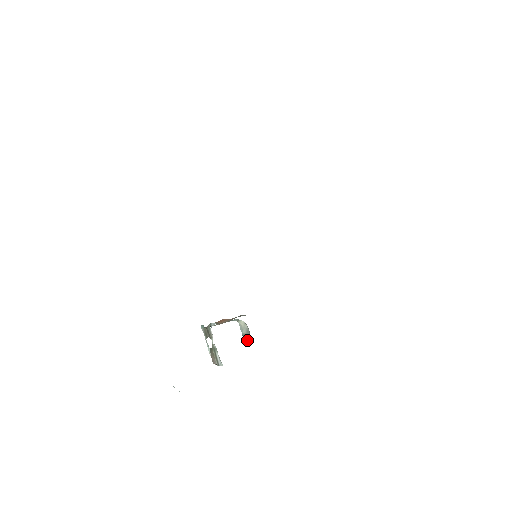
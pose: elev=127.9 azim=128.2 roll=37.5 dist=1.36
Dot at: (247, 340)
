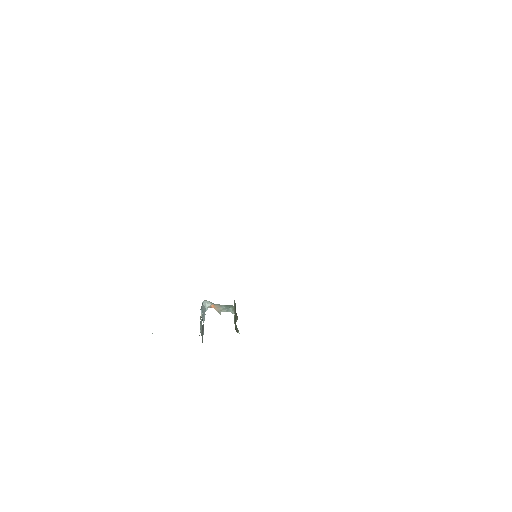
Dot at: occluded
